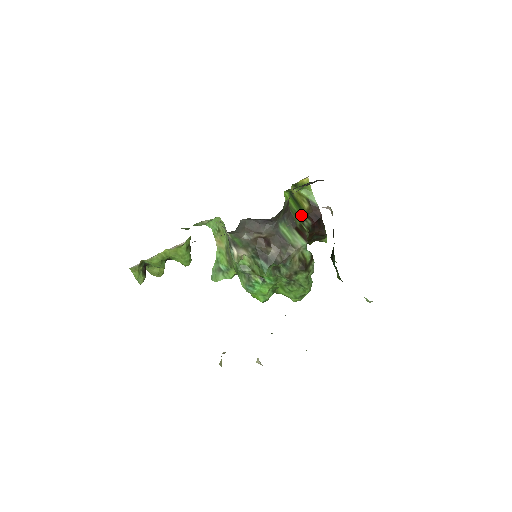
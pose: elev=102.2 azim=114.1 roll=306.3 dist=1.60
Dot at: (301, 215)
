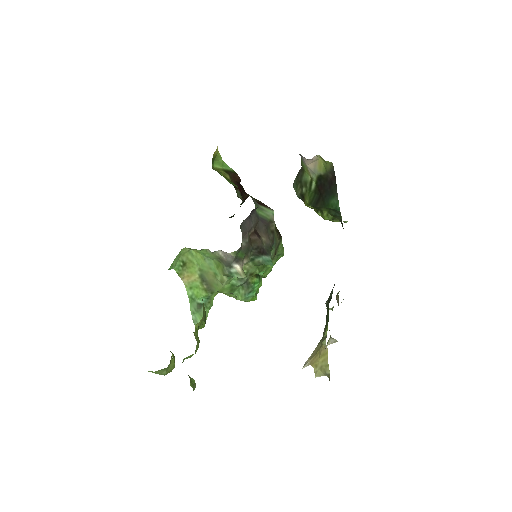
Dot at: (238, 189)
